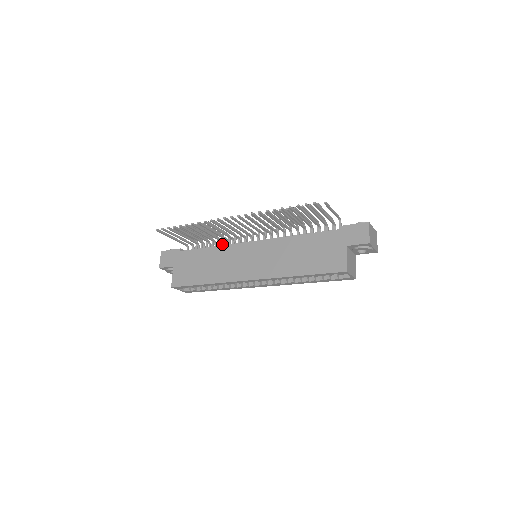
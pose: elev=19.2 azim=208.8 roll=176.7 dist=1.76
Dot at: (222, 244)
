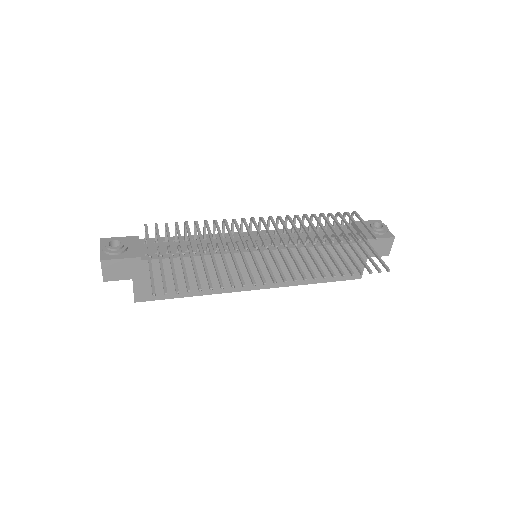
Dot at: occluded
